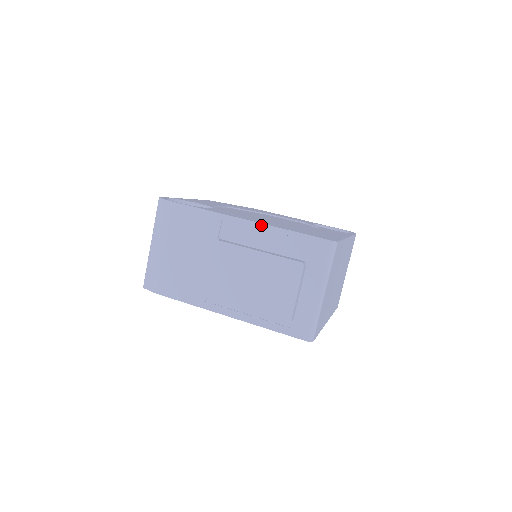
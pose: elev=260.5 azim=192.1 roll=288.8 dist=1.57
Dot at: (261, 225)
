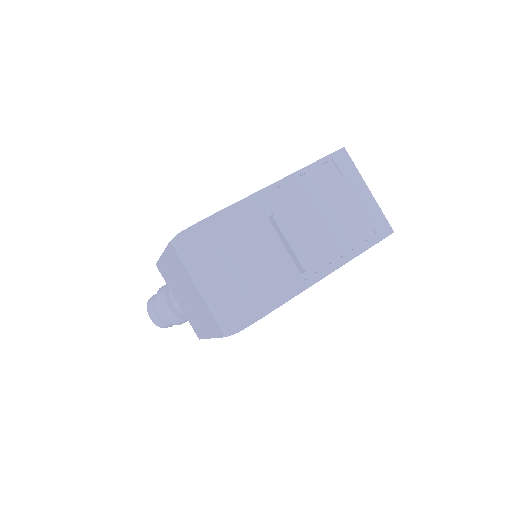
Dot at: (290, 177)
